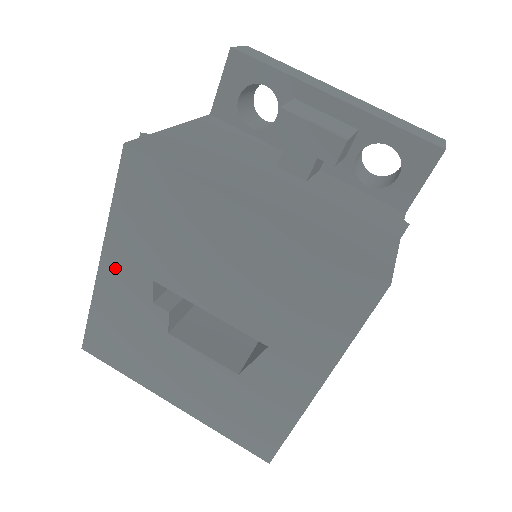
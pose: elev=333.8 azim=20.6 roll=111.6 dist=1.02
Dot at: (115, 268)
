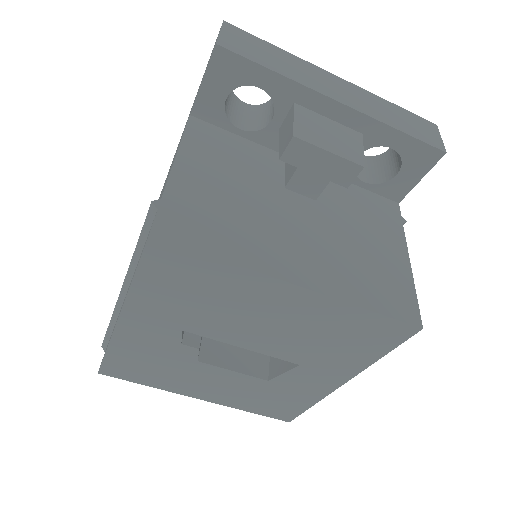
Dot at: (137, 323)
